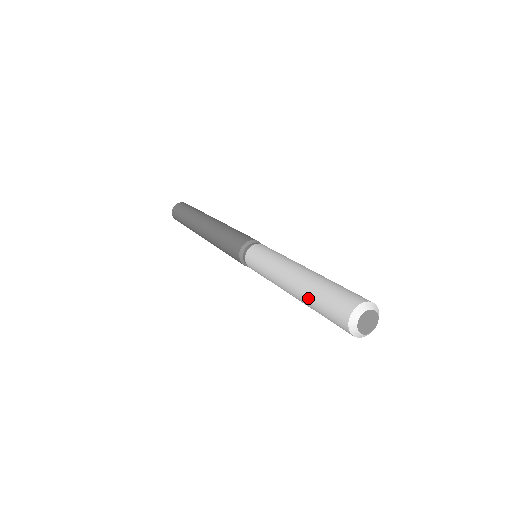
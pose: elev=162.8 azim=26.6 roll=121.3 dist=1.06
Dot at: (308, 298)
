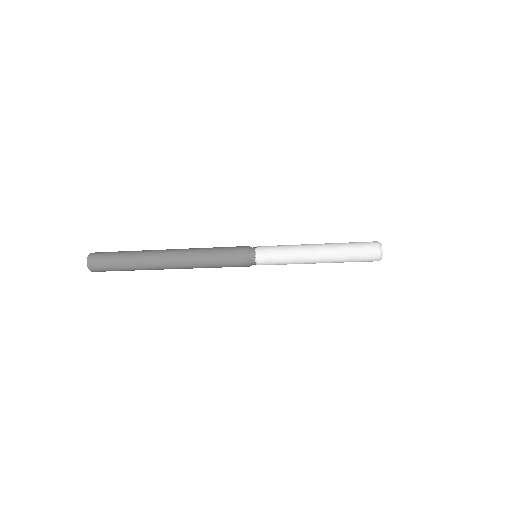
Dot at: (341, 249)
